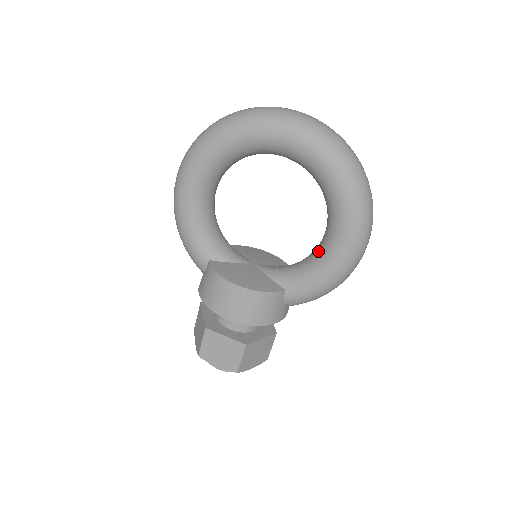
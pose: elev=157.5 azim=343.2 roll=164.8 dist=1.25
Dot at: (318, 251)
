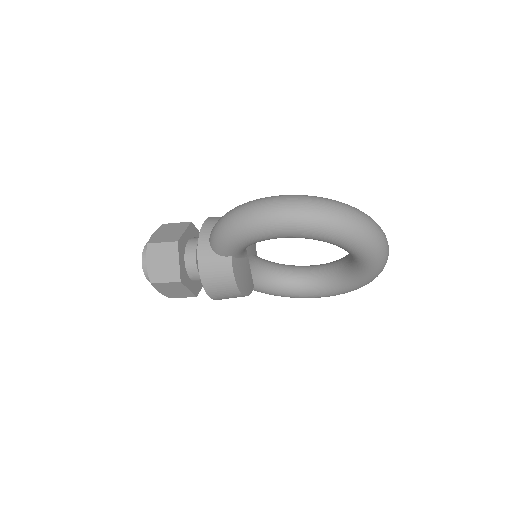
Dot at: (294, 283)
